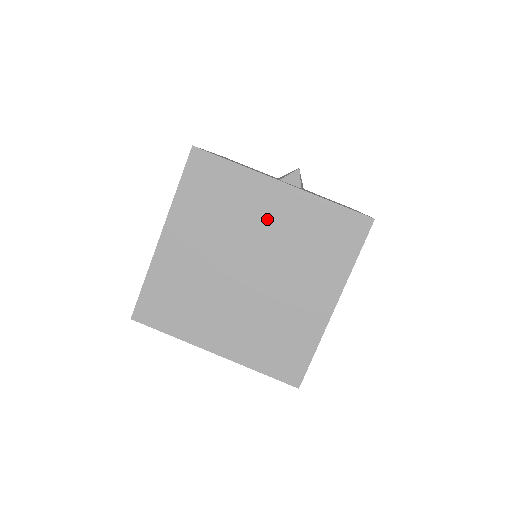
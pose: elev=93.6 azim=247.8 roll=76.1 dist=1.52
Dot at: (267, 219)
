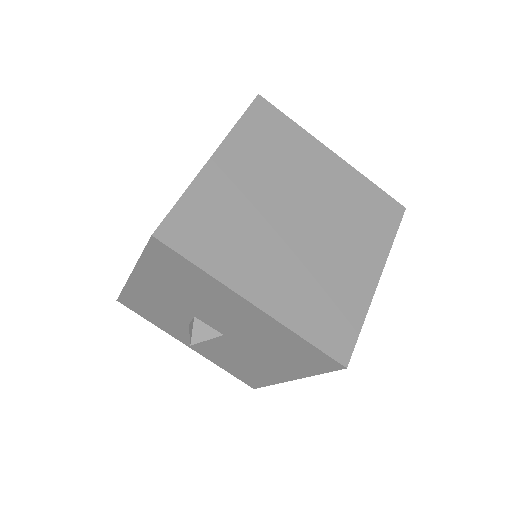
Dot at: (320, 178)
